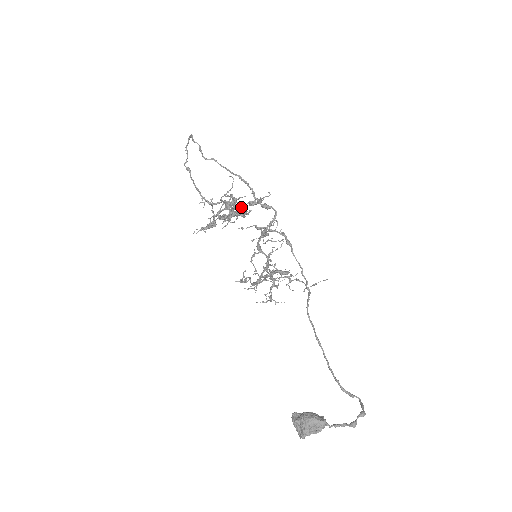
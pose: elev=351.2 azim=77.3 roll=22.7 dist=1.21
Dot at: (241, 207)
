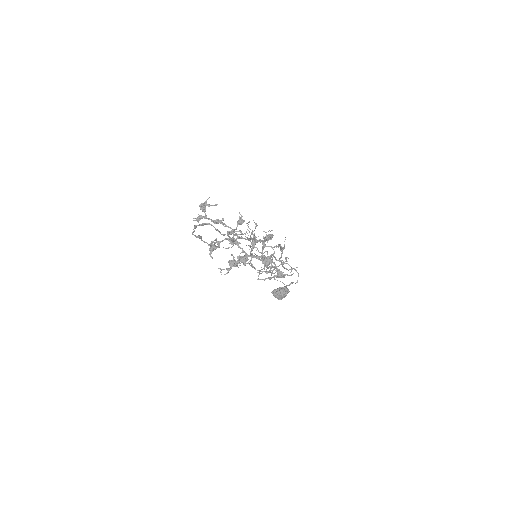
Dot at: (275, 265)
